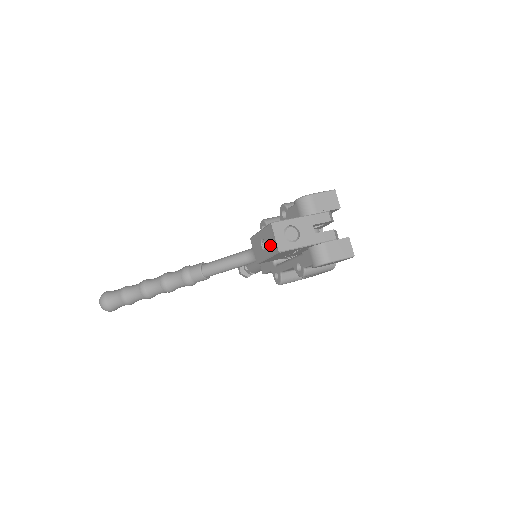
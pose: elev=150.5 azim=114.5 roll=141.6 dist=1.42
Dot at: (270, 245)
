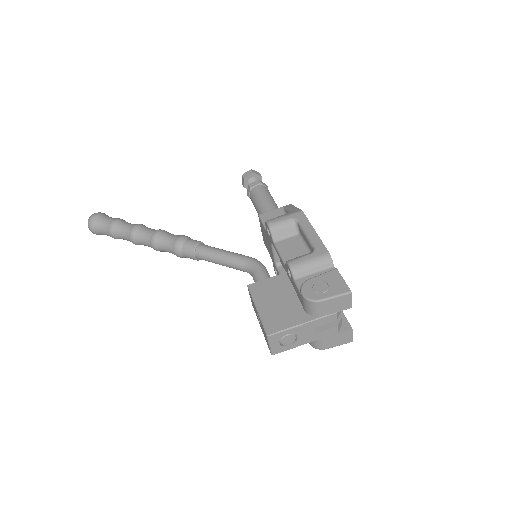
Dot at: occluded
